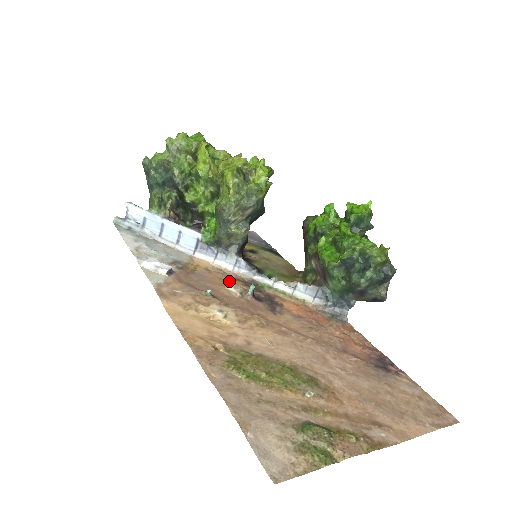
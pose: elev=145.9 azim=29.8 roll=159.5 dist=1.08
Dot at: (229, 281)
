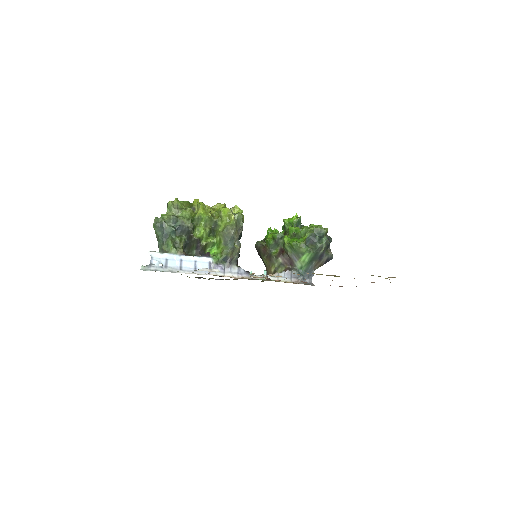
Dot at: occluded
